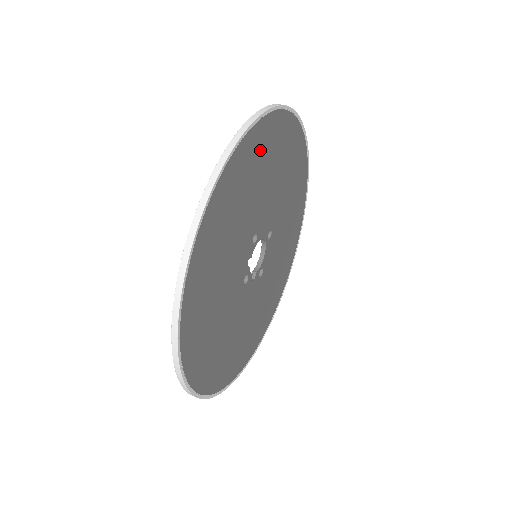
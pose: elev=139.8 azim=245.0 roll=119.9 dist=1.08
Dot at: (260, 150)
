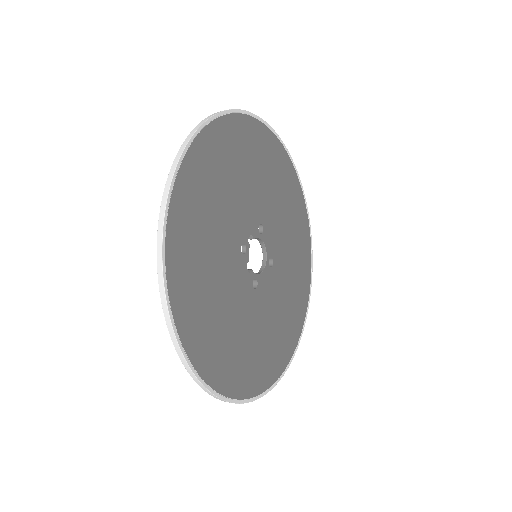
Dot at: (281, 170)
